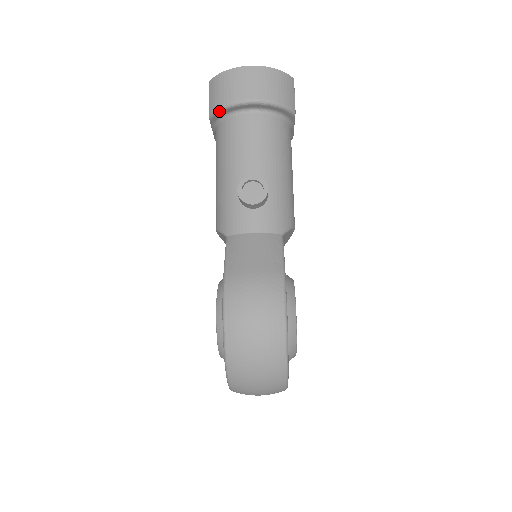
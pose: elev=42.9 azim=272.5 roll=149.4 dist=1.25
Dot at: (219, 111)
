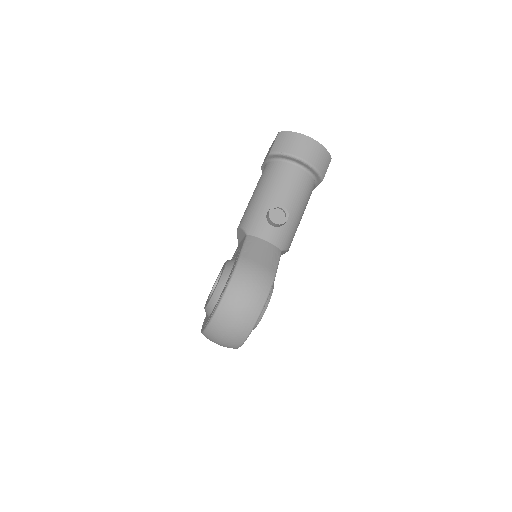
Dot at: (278, 154)
